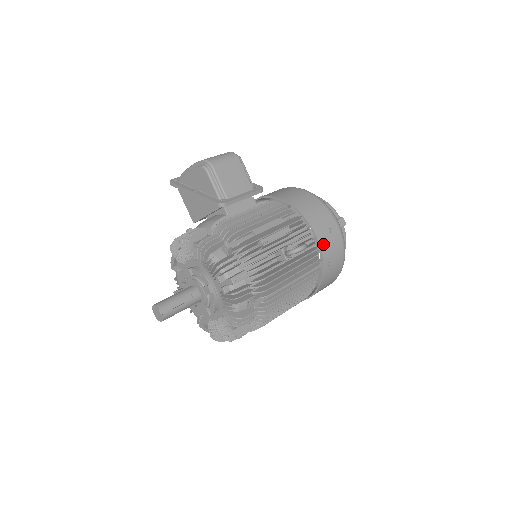
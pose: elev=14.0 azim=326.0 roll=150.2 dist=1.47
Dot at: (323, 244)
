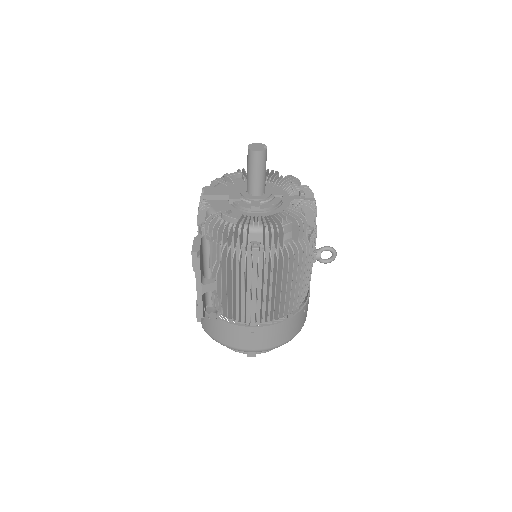
Dot at: occluded
